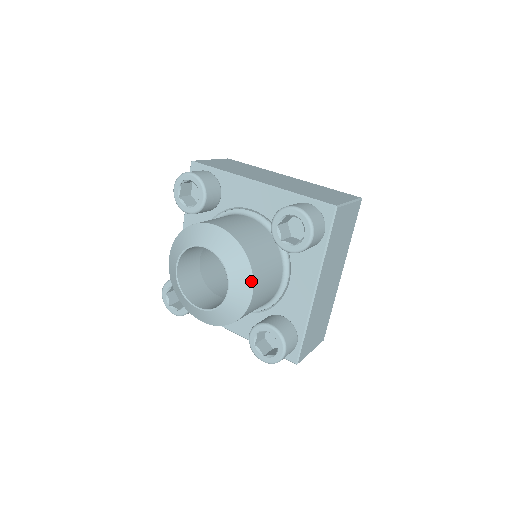
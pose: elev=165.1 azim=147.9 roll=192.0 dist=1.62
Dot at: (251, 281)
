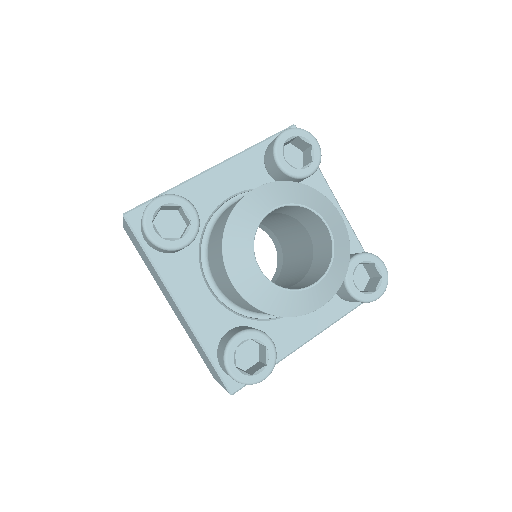
Dot at: (334, 293)
